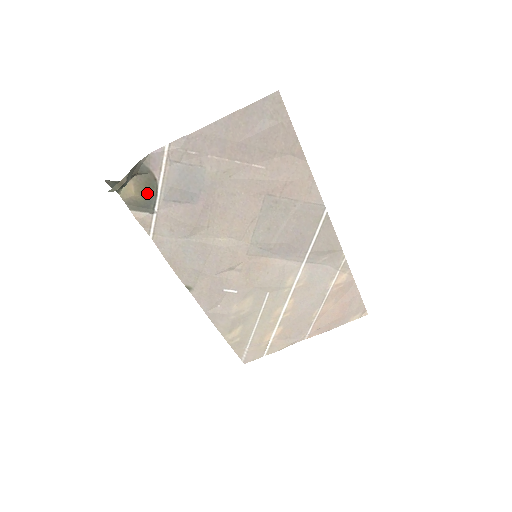
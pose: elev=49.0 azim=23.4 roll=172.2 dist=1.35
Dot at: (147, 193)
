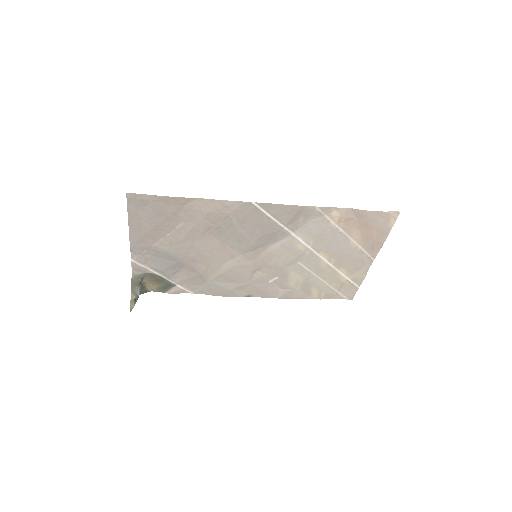
Dot at: (159, 281)
